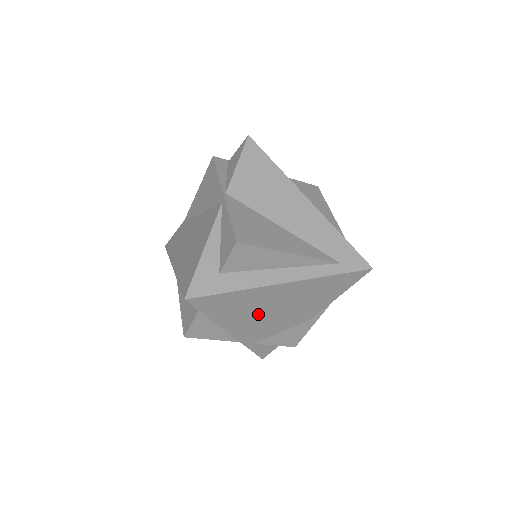
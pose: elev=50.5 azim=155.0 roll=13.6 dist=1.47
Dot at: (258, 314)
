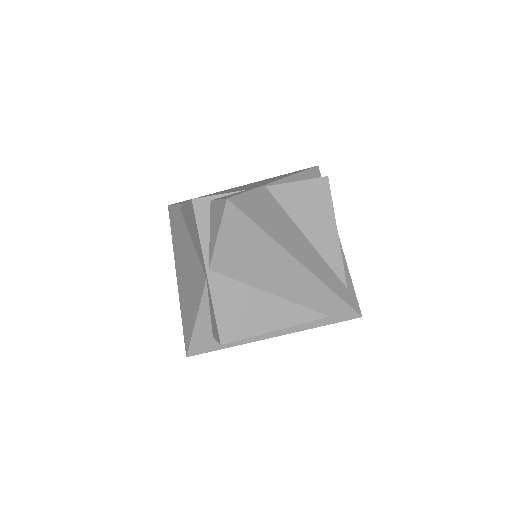
Dot at: occluded
